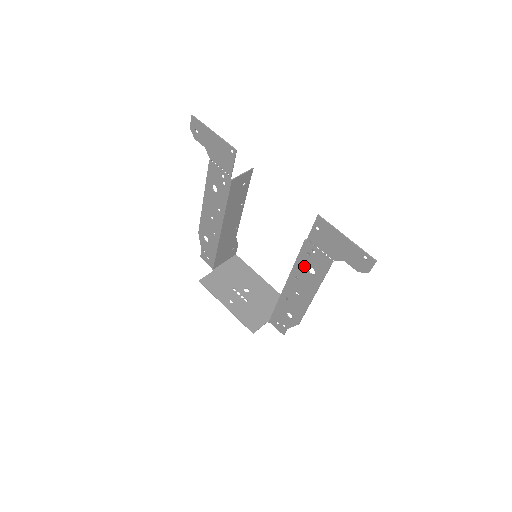
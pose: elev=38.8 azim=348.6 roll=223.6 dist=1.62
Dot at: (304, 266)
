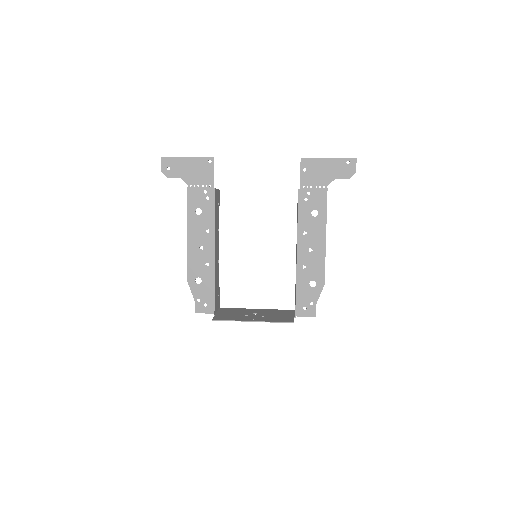
Dot at: (307, 214)
